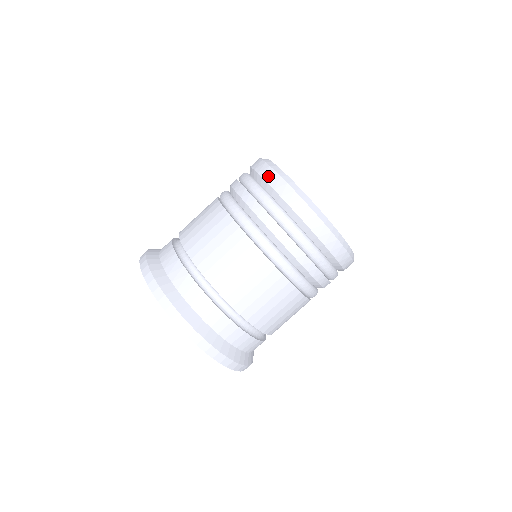
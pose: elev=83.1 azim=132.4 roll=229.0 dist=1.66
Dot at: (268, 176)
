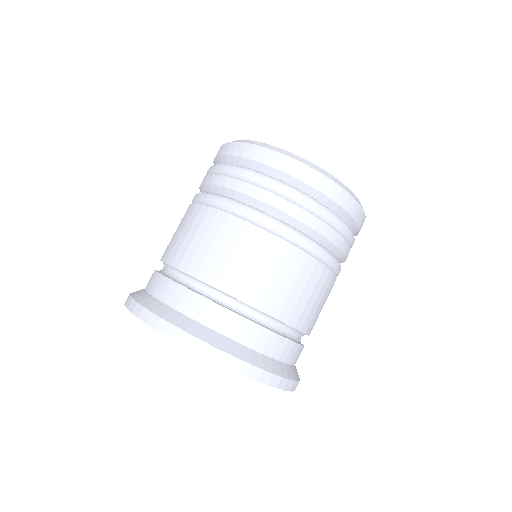
Dot at: (270, 159)
